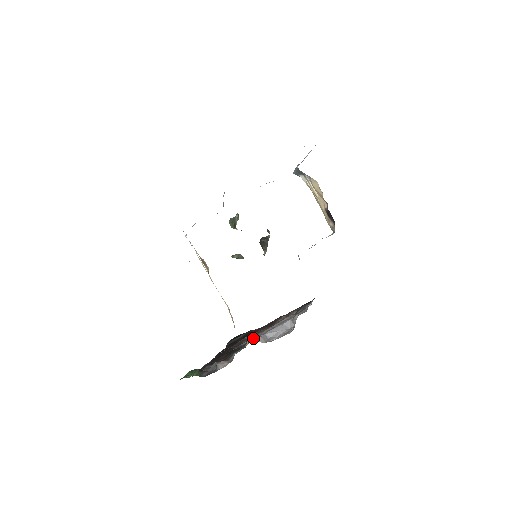
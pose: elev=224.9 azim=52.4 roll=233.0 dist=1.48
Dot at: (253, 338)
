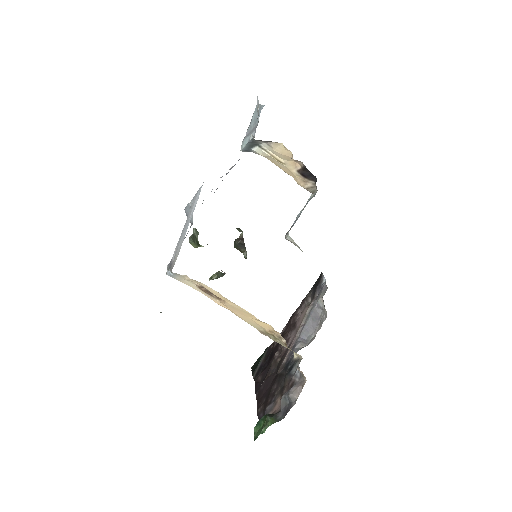
Dot at: occluded
